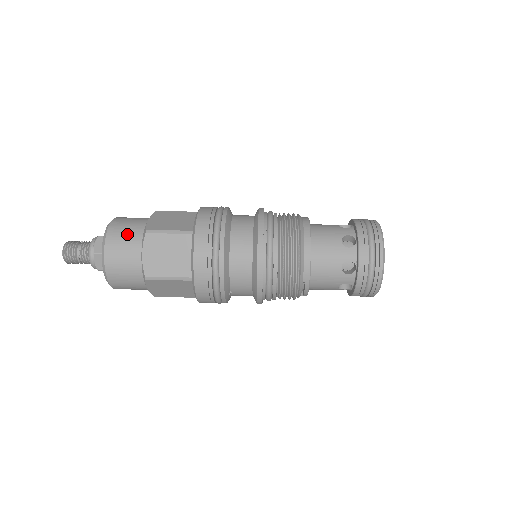
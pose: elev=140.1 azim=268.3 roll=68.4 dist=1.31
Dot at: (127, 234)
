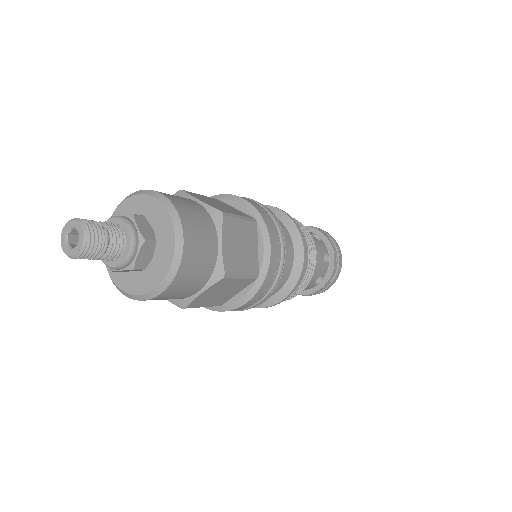
Dot at: occluded
